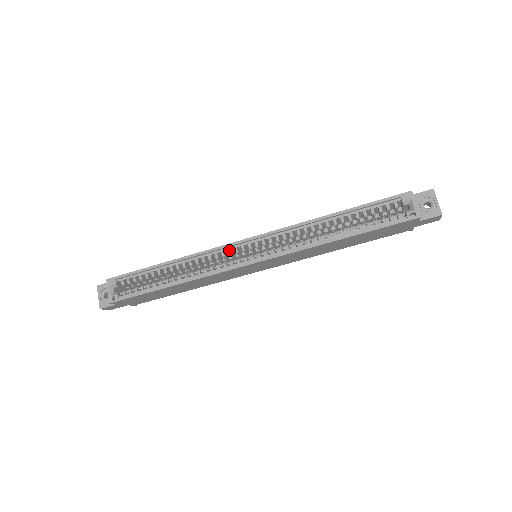
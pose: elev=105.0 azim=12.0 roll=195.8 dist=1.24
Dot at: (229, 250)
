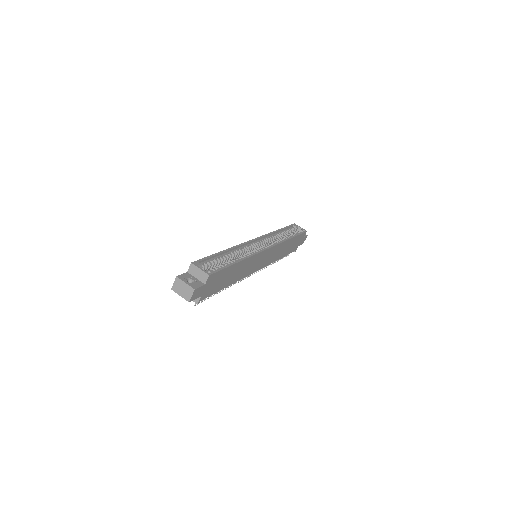
Dot at: (250, 245)
